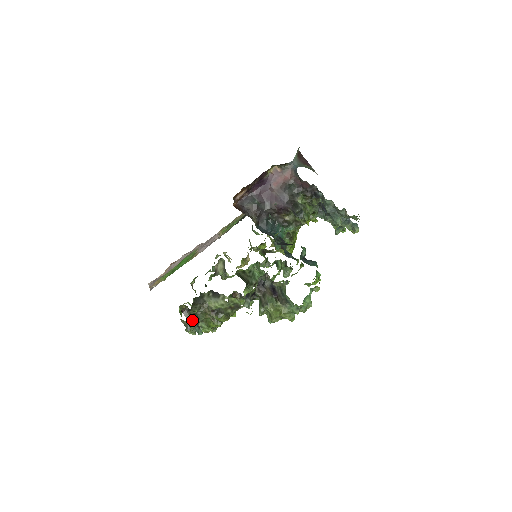
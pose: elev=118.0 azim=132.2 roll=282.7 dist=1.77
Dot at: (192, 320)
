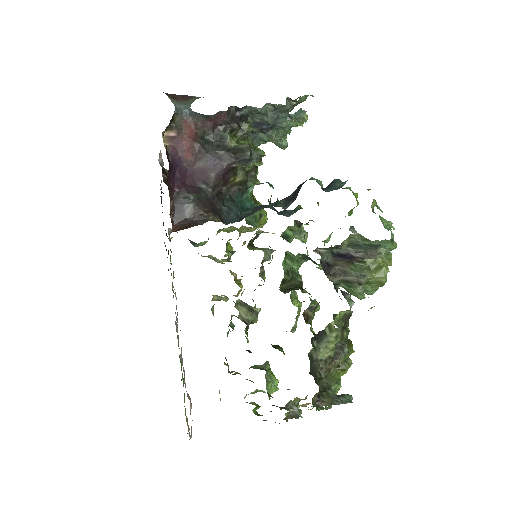
Dot at: (331, 399)
